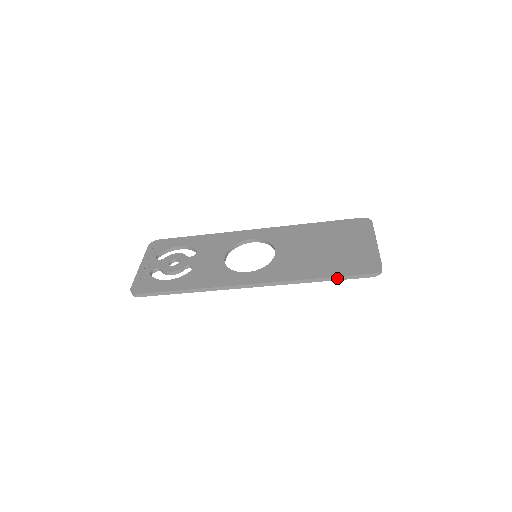
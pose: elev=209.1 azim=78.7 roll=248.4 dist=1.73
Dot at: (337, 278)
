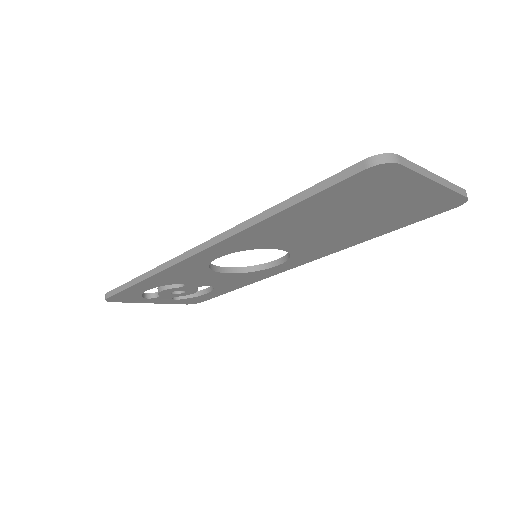
Dot at: (306, 194)
